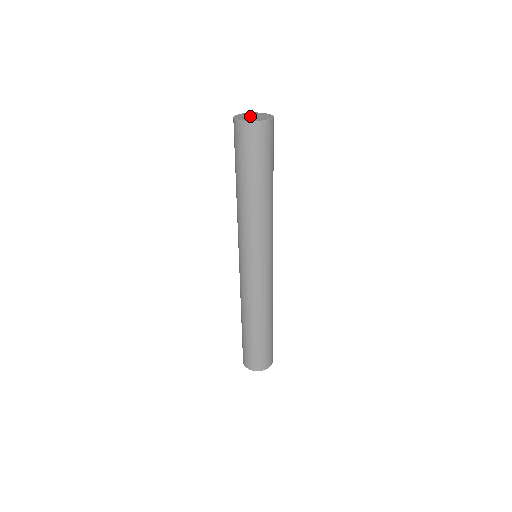
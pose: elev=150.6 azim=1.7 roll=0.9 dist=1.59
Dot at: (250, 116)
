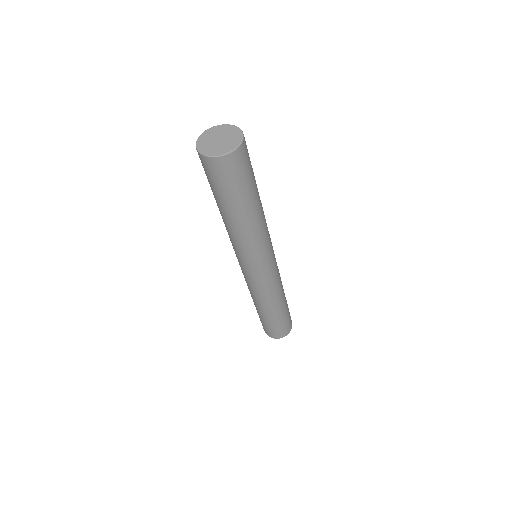
Dot at: (218, 137)
